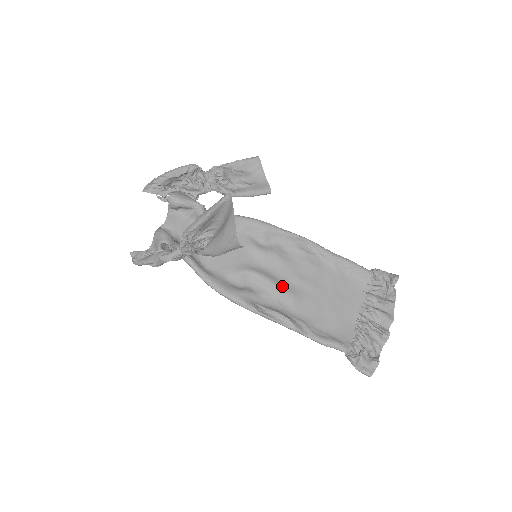
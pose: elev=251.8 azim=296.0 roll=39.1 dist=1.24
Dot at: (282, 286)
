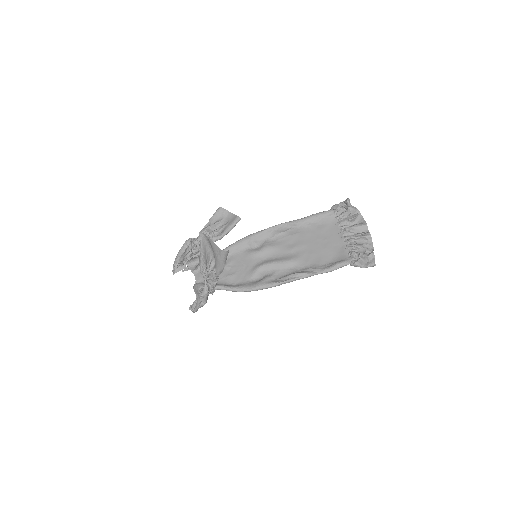
Dot at: (284, 260)
